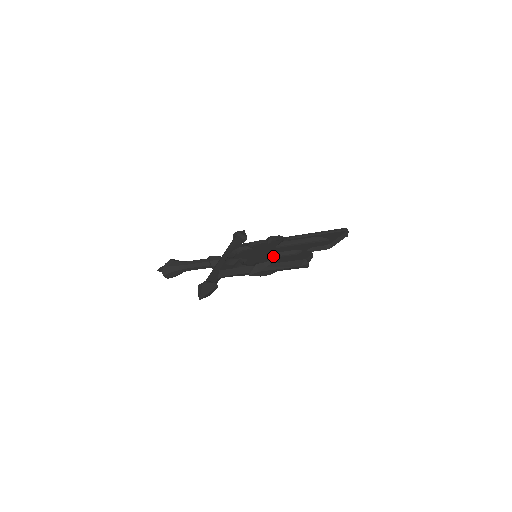
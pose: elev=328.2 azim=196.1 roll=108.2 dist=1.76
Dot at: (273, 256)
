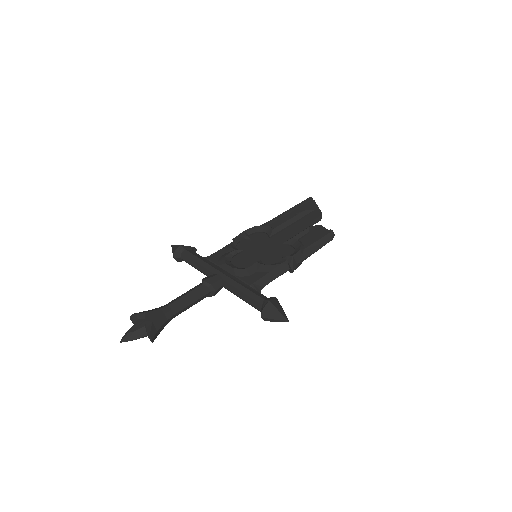
Dot at: (291, 243)
